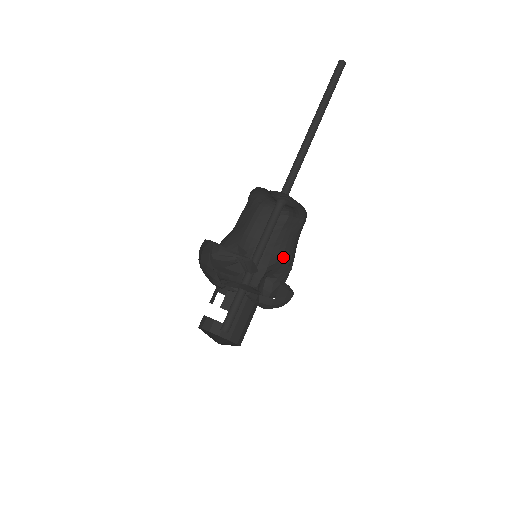
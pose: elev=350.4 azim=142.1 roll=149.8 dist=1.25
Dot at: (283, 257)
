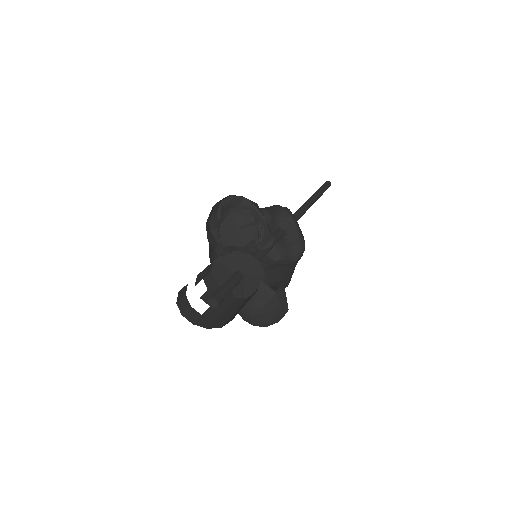
Dot at: (273, 284)
